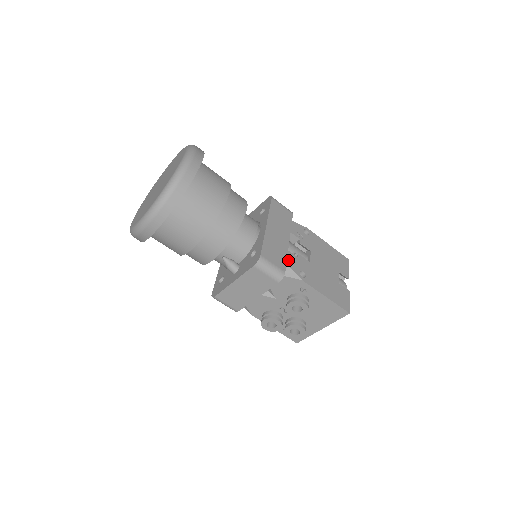
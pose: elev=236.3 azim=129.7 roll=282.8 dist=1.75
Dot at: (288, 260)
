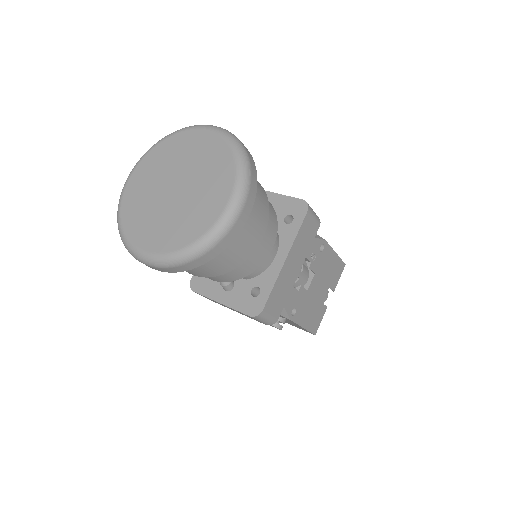
Dot at: (287, 301)
